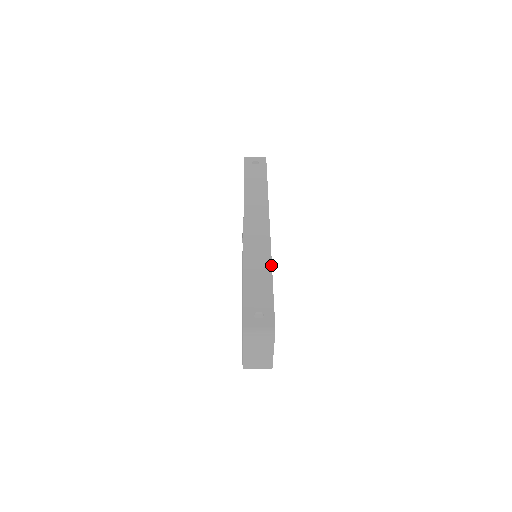
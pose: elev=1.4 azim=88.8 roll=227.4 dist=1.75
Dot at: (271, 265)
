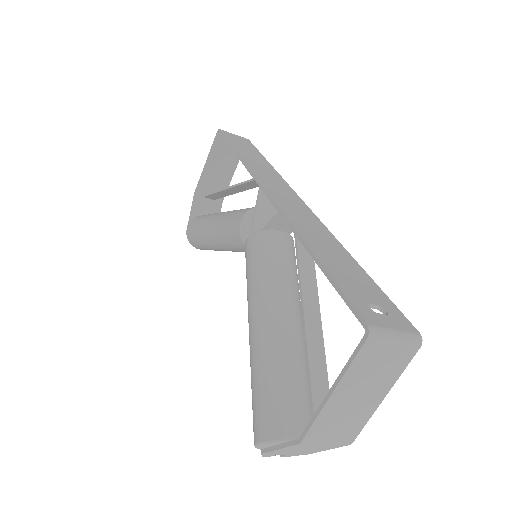
Dot at: (341, 244)
